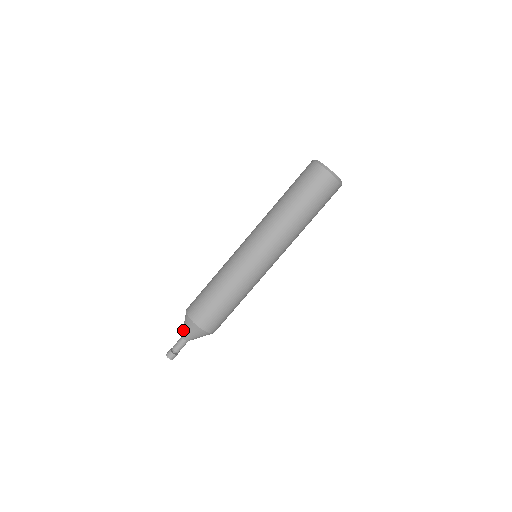
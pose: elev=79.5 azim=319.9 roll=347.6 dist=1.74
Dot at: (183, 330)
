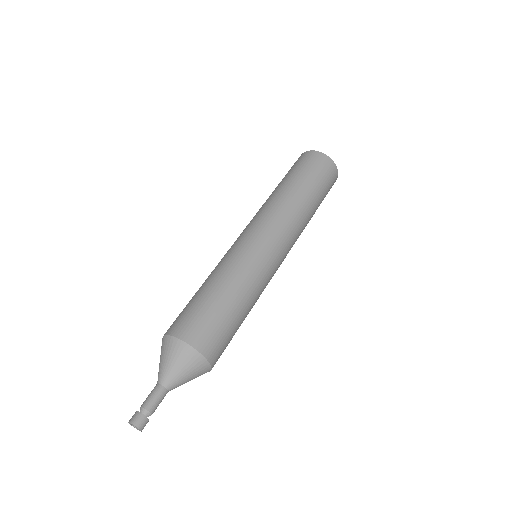
Dot at: (164, 371)
